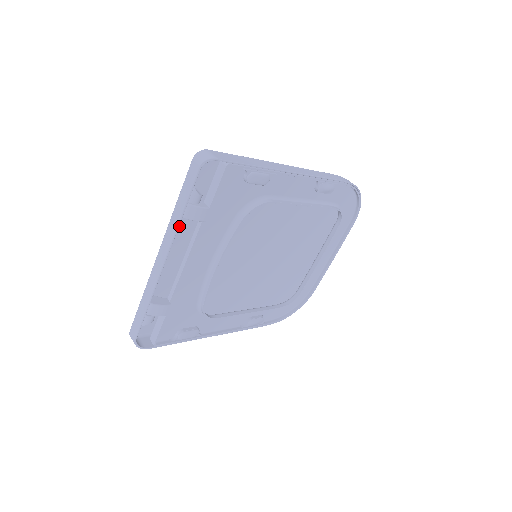
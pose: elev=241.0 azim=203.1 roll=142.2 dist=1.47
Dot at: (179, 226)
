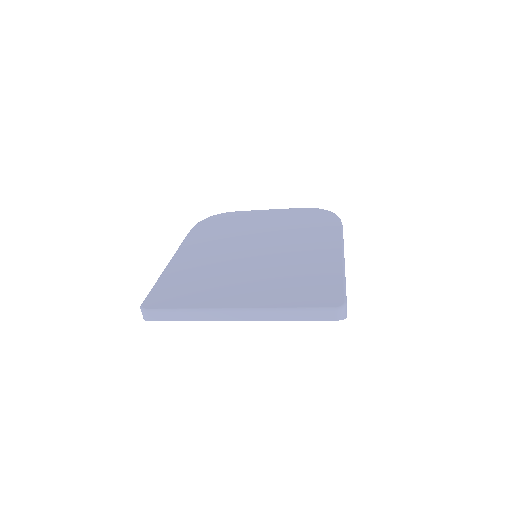
Dot at: (269, 303)
